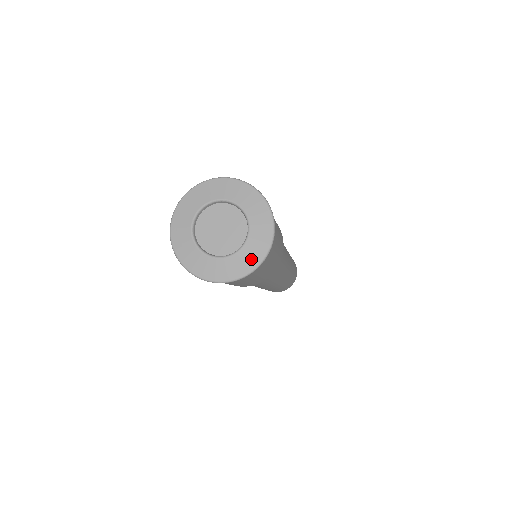
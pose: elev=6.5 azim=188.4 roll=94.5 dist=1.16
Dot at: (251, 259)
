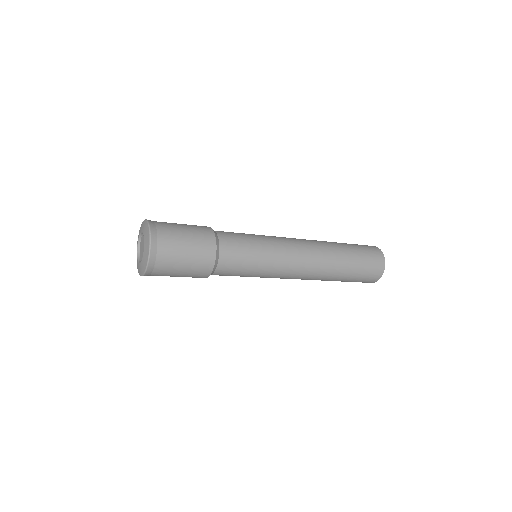
Dot at: (147, 239)
